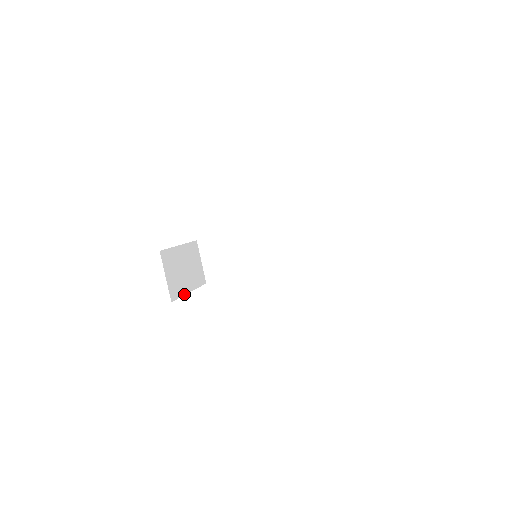
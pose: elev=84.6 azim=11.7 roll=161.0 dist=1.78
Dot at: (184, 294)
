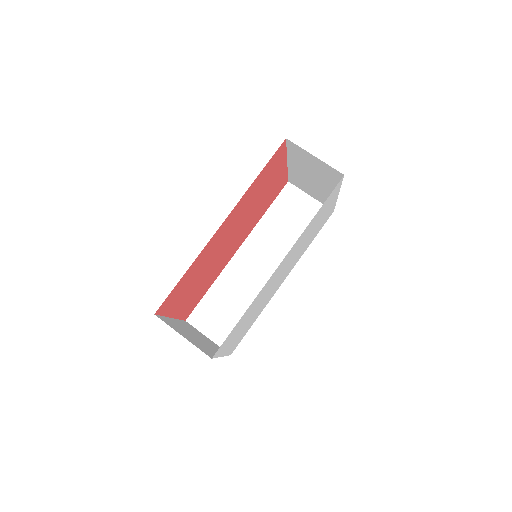
Dot at: occluded
